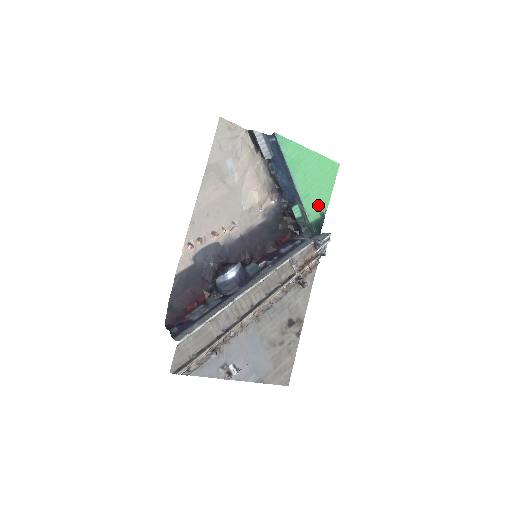
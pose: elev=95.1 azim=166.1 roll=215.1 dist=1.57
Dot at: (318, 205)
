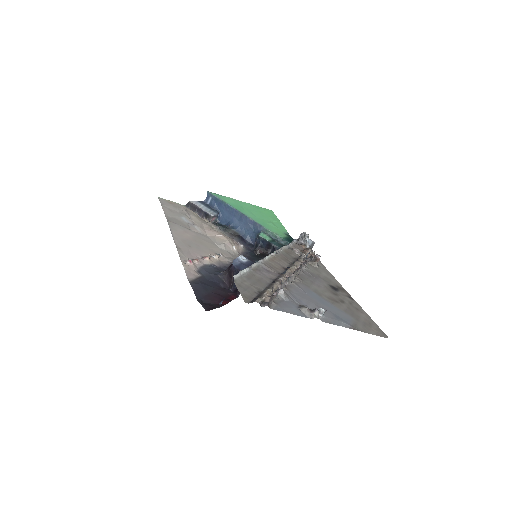
Dot at: (278, 230)
